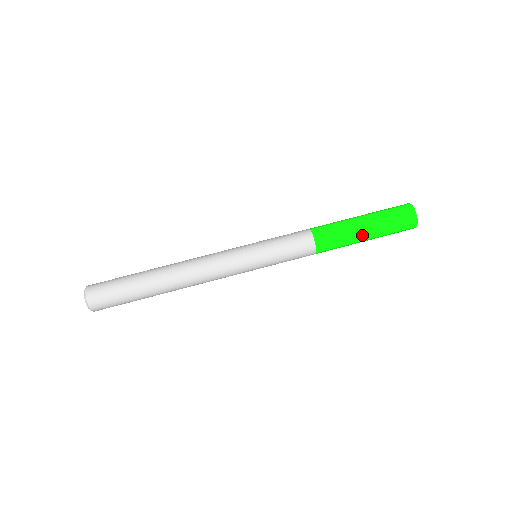
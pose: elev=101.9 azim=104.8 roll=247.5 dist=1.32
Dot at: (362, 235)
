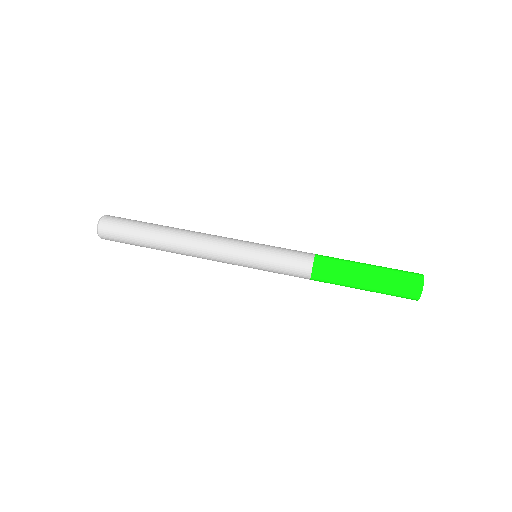
Dot at: (361, 279)
